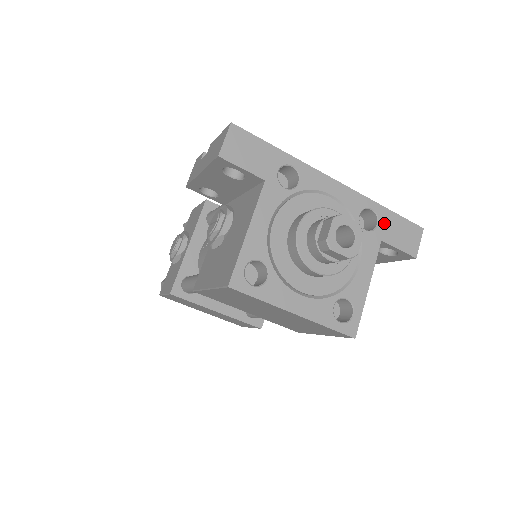
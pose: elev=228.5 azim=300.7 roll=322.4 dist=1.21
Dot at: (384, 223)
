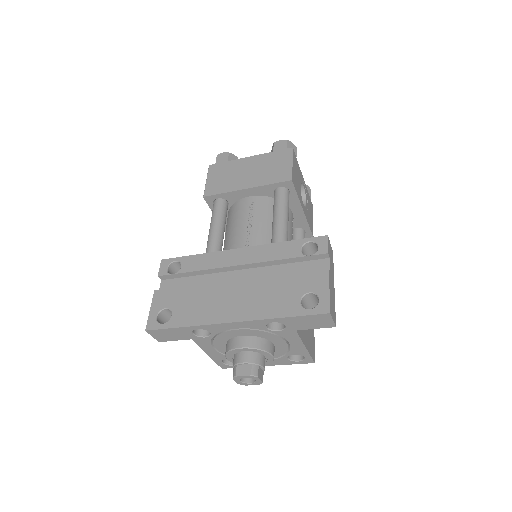
Dot at: (290, 324)
